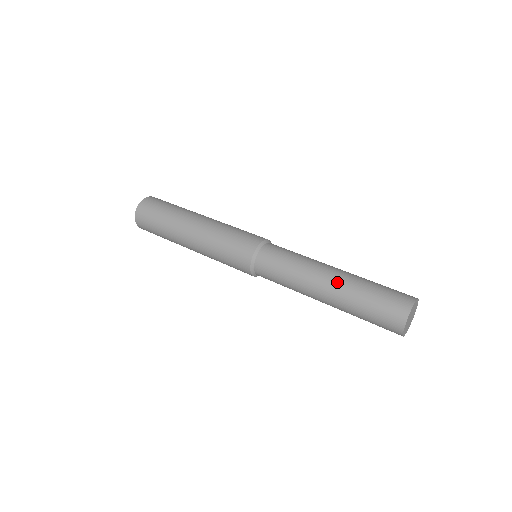
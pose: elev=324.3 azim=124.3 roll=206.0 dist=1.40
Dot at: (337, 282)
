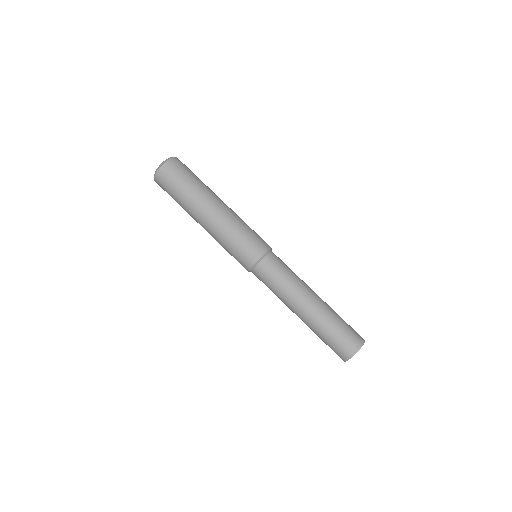
Dot at: (304, 321)
